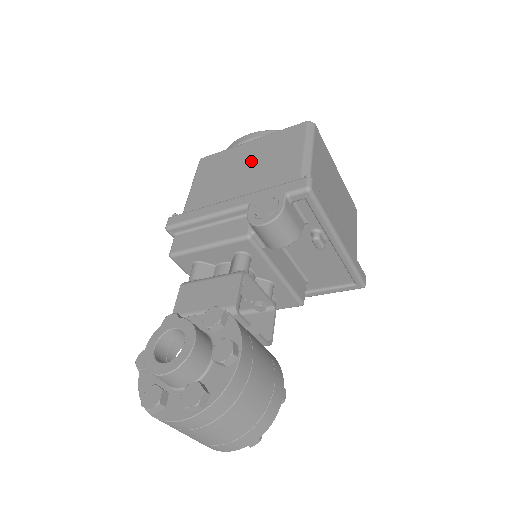
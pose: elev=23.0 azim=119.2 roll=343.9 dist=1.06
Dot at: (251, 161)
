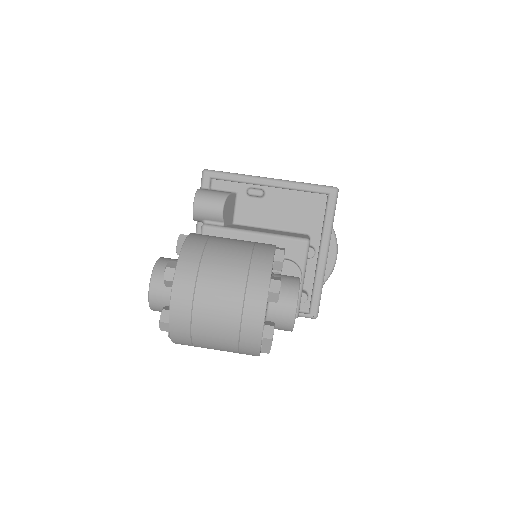
Dot at: occluded
